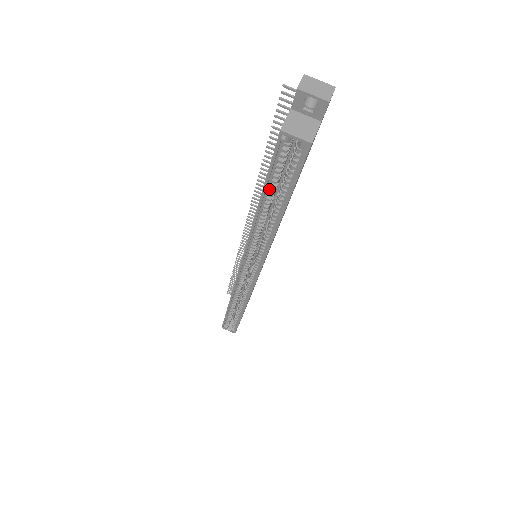
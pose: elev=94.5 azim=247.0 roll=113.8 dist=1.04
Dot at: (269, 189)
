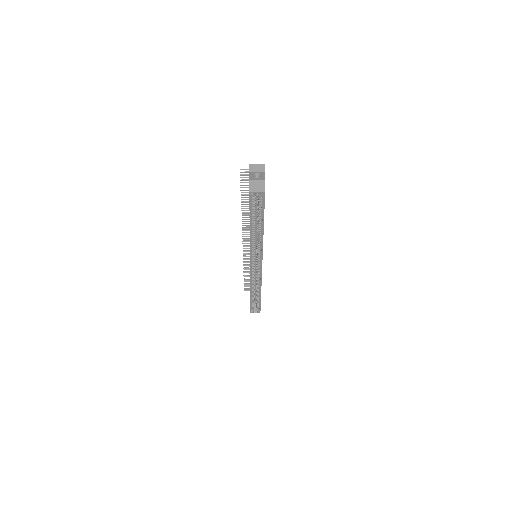
Dot at: (252, 218)
